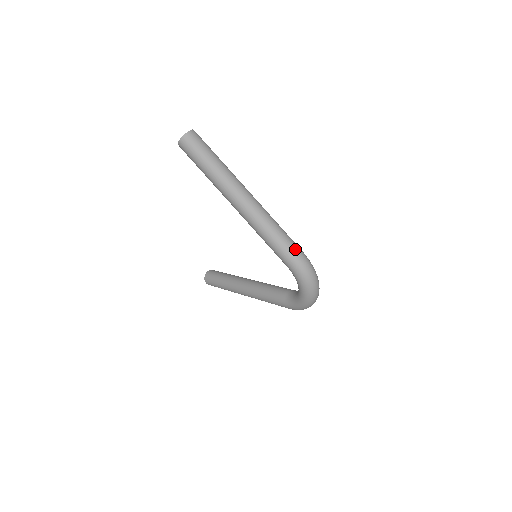
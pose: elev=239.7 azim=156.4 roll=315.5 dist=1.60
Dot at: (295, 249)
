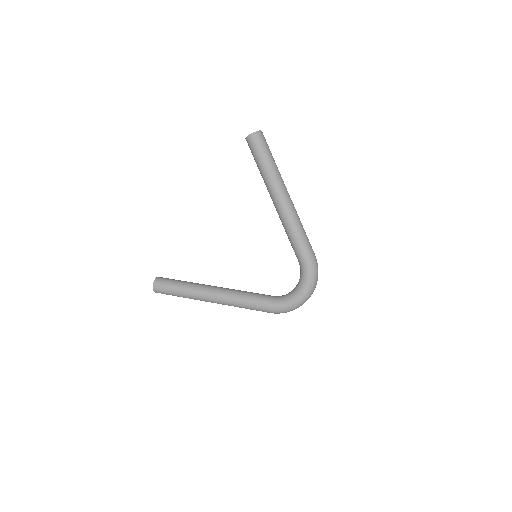
Dot at: occluded
